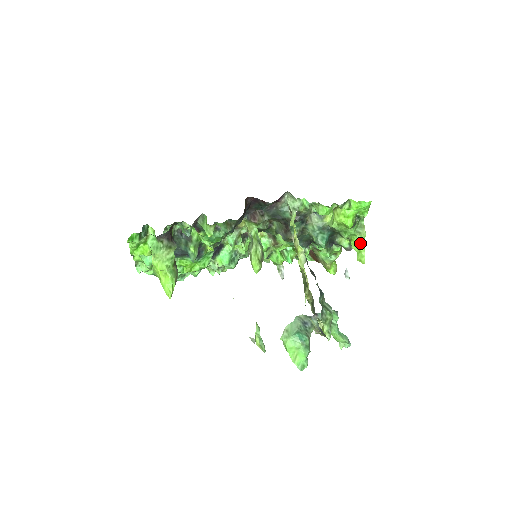
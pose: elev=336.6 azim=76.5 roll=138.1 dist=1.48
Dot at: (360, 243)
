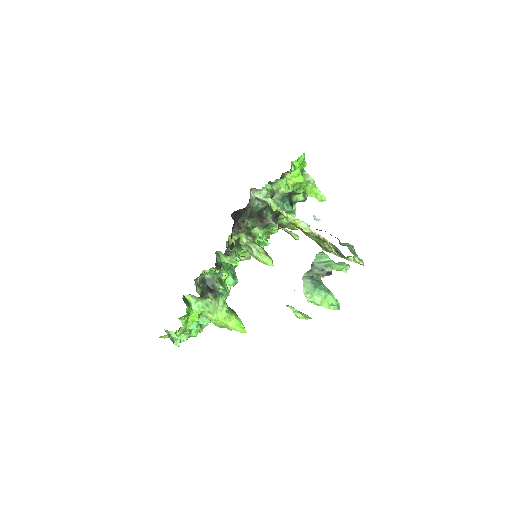
Dot at: (313, 188)
